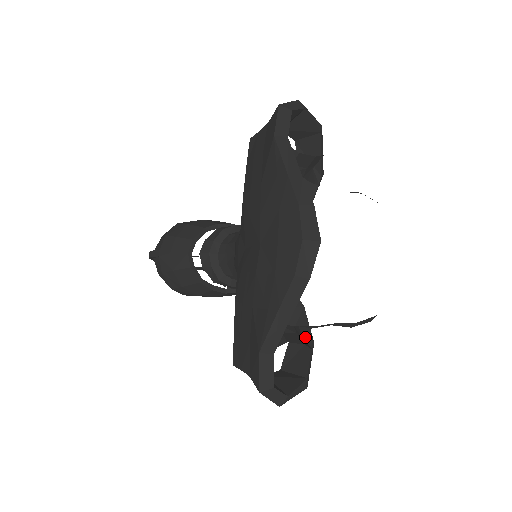
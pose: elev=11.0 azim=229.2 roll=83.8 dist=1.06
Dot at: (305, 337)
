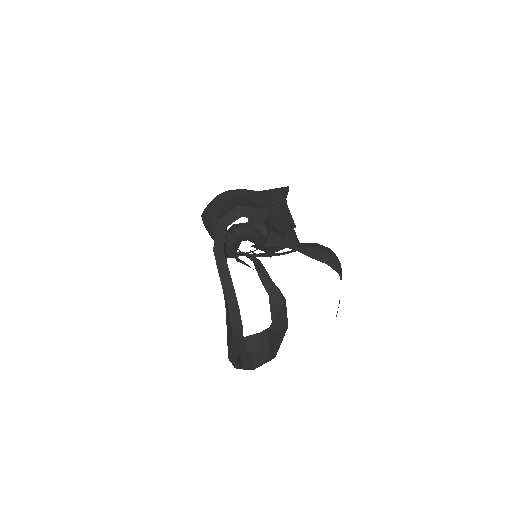
Dot at: (278, 327)
